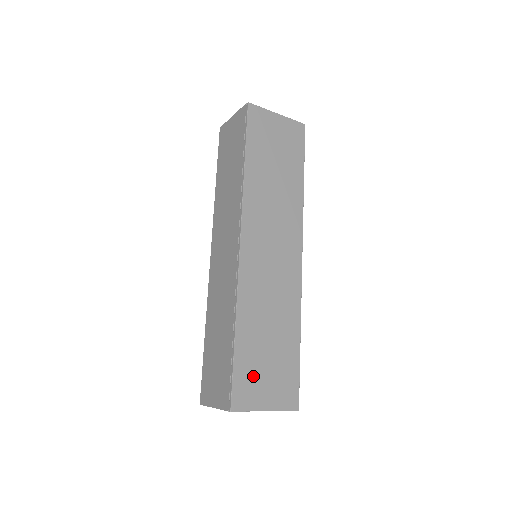
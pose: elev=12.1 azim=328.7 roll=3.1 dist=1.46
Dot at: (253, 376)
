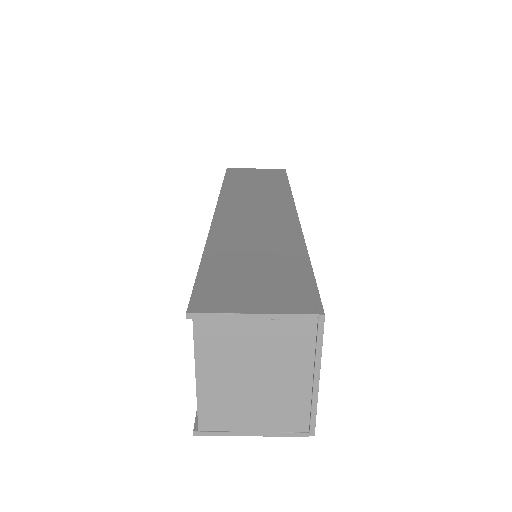
Dot at: occluded
